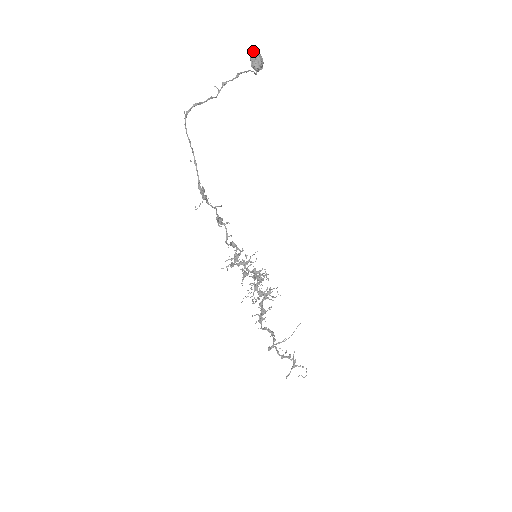
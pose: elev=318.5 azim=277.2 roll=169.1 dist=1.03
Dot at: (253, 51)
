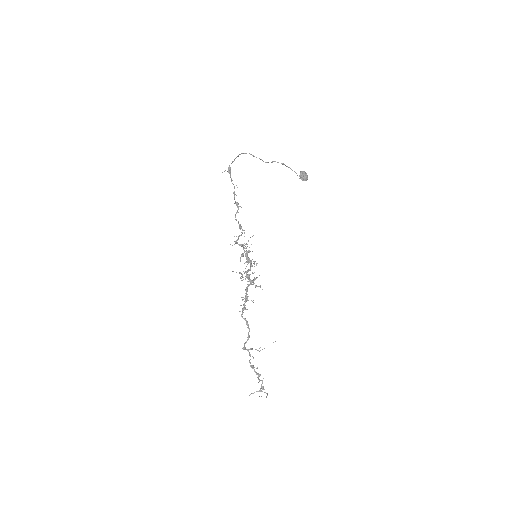
Dot at: (304, 172)
